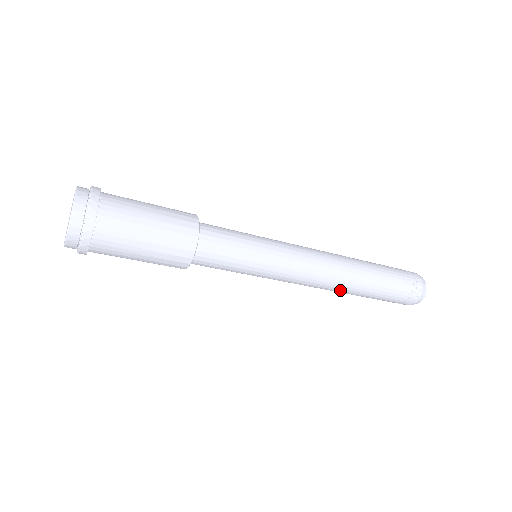
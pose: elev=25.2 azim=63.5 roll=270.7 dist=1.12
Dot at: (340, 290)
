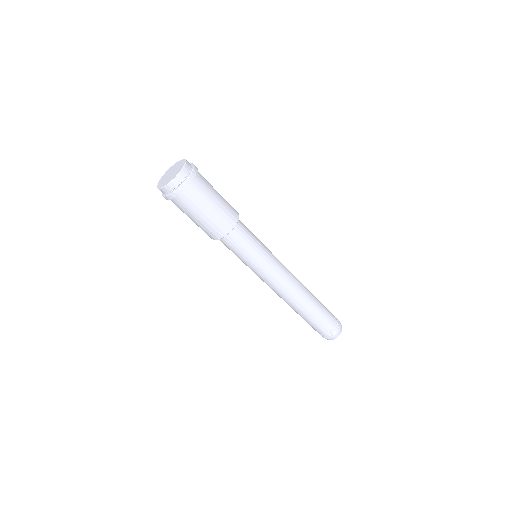
Dot at: (298, 302)
